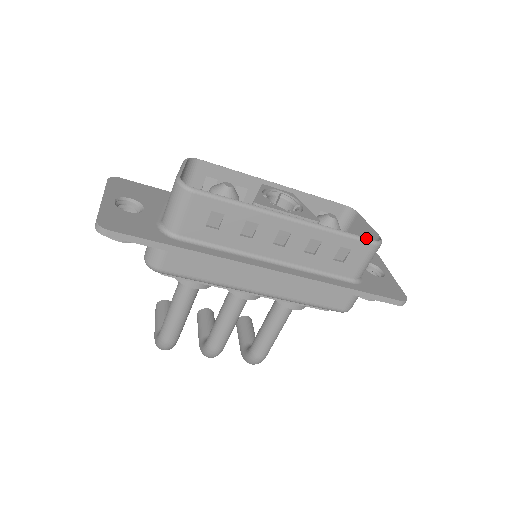
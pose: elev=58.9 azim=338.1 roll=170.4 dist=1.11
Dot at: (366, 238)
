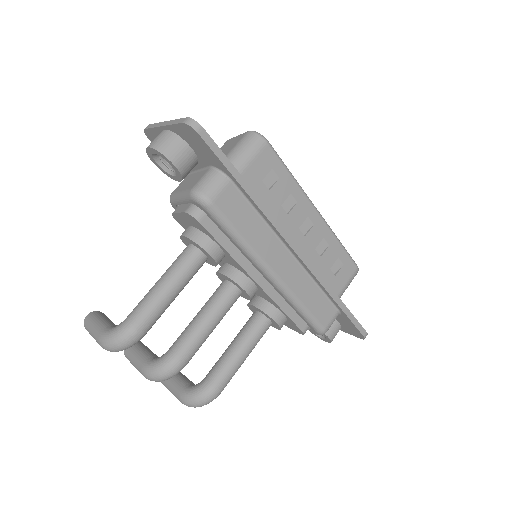
Dot at: occluded
